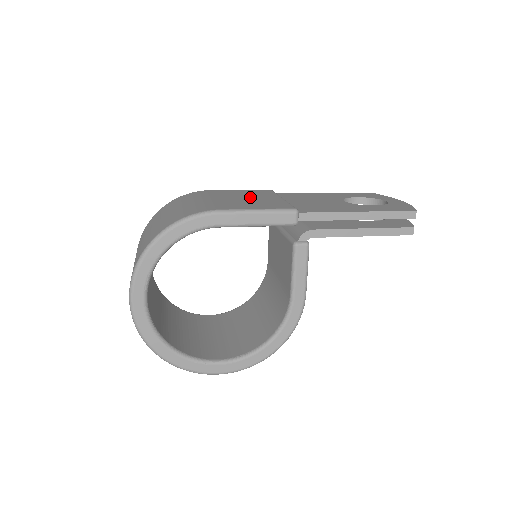
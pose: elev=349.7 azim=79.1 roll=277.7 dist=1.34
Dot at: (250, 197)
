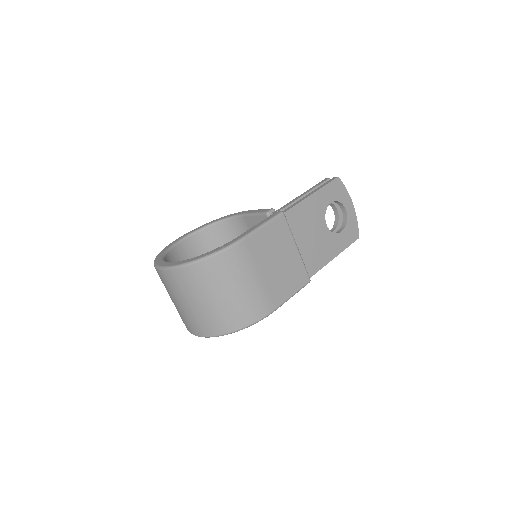
Dot at: (280, 257)
